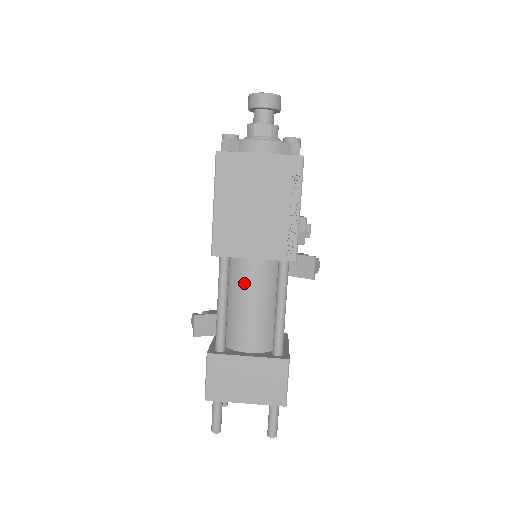
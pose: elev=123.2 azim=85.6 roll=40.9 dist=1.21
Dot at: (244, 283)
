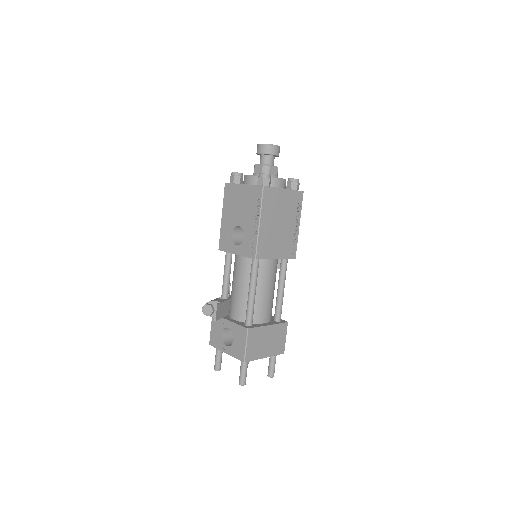
Dot at: (265, 276)
